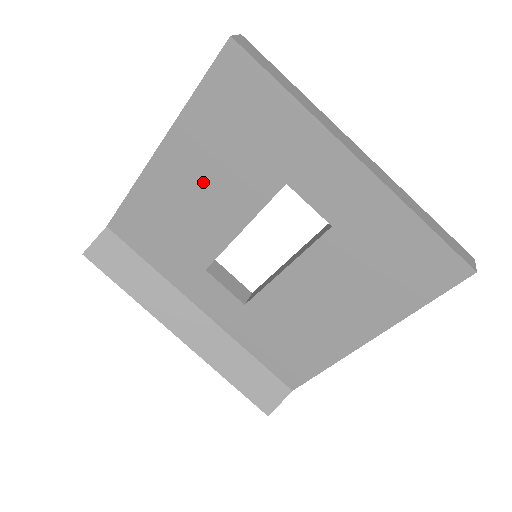
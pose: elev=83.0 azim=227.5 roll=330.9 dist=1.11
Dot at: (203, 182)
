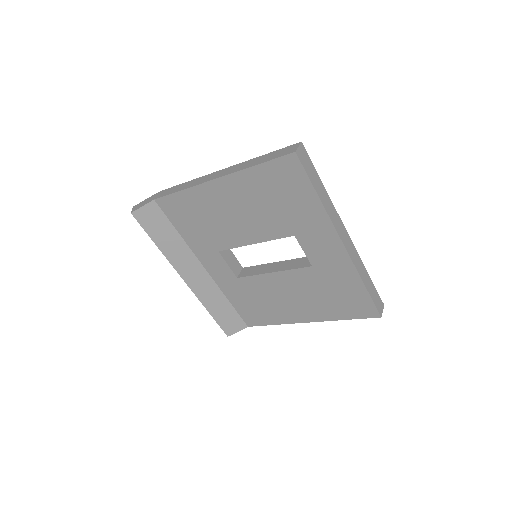
Dot at: (239, 210)
